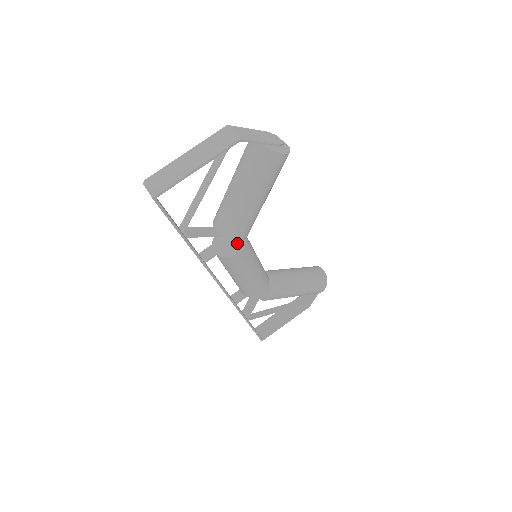
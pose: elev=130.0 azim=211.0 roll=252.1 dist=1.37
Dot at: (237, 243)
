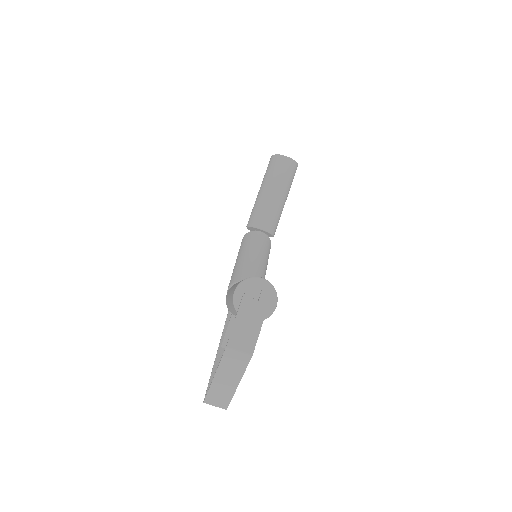
Dot at: occluded
